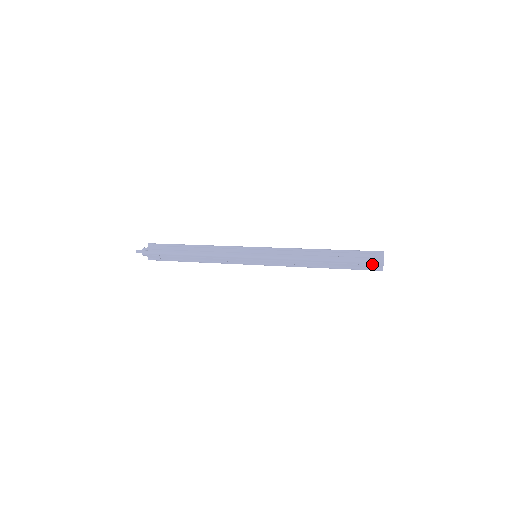
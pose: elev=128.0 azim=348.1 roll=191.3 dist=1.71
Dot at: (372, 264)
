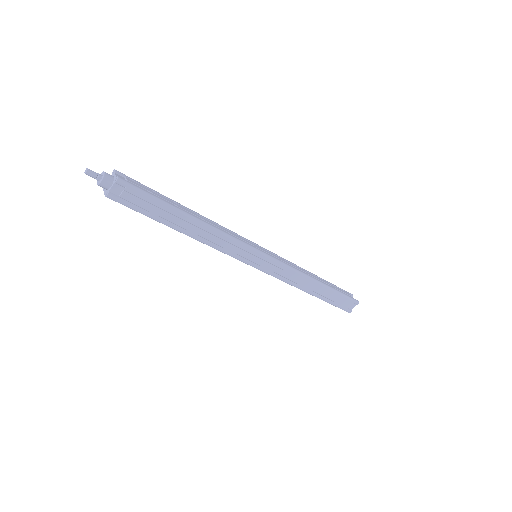
Dot at: (351, 302)
